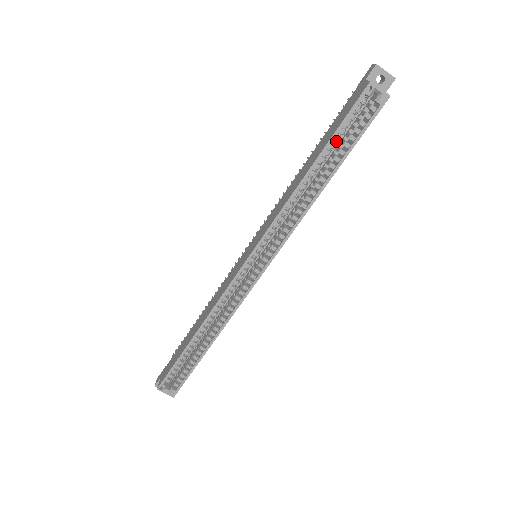
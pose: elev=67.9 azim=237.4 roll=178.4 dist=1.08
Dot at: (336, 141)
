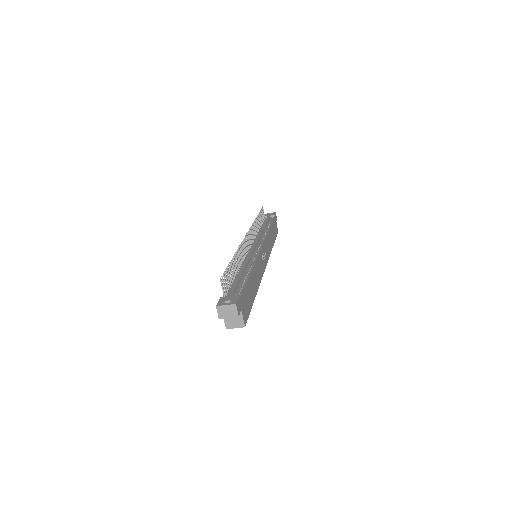
Dot at: occluded
